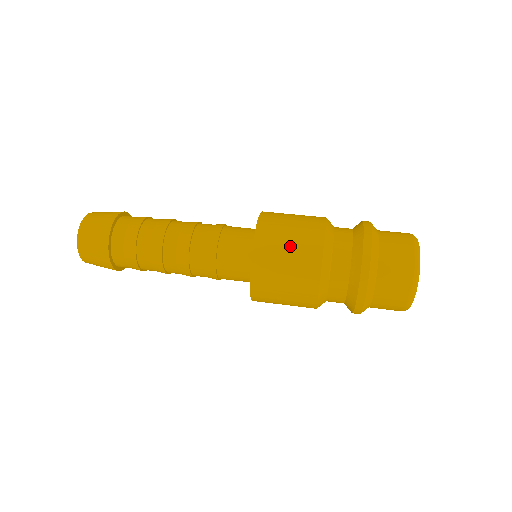
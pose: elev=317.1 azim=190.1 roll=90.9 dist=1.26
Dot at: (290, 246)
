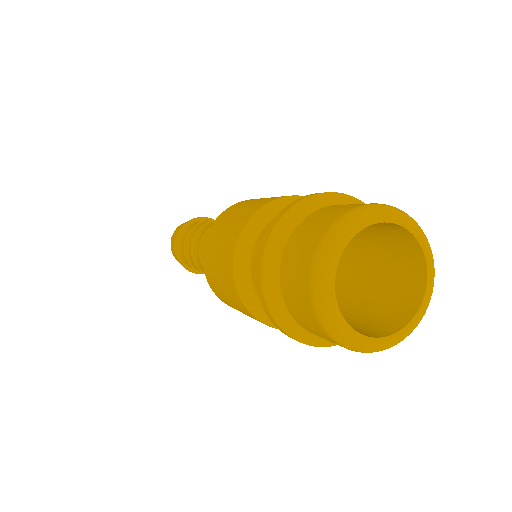
Dot at: (222, 236)
